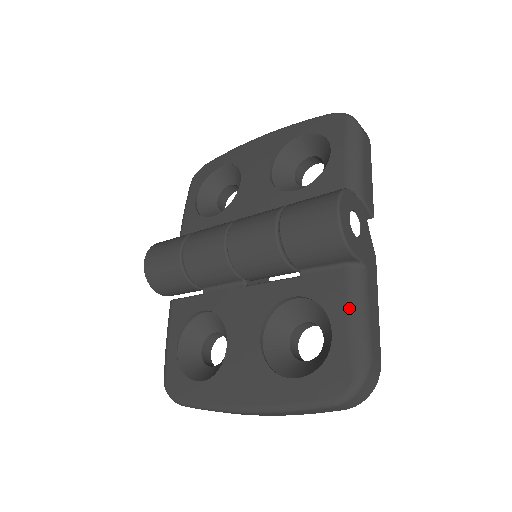
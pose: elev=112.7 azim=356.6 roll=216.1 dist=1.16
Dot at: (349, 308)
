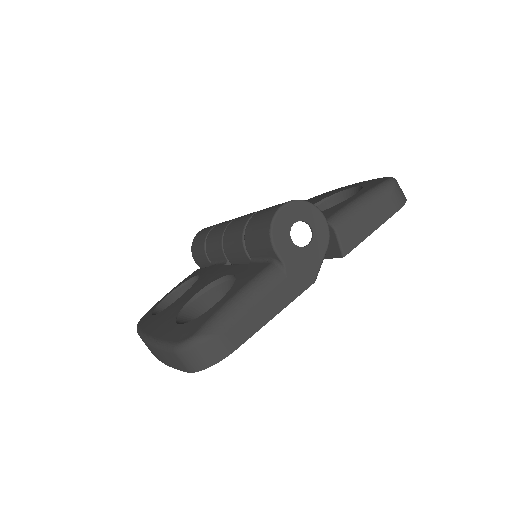
Dot at: (243, 288)
